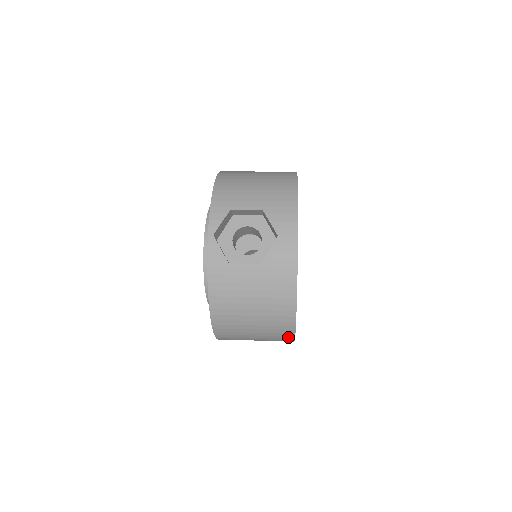
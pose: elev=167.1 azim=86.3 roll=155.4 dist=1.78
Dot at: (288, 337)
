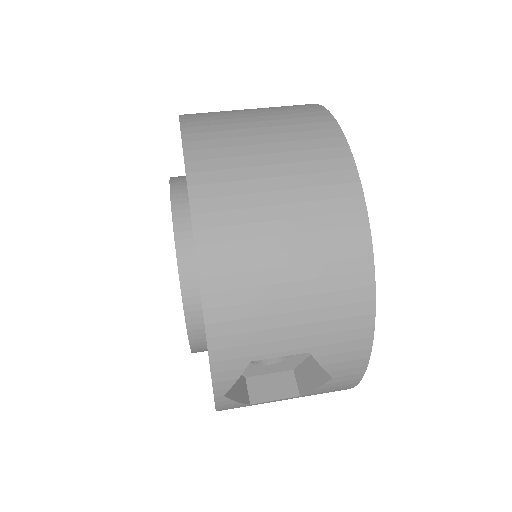
Dot at: occluded
